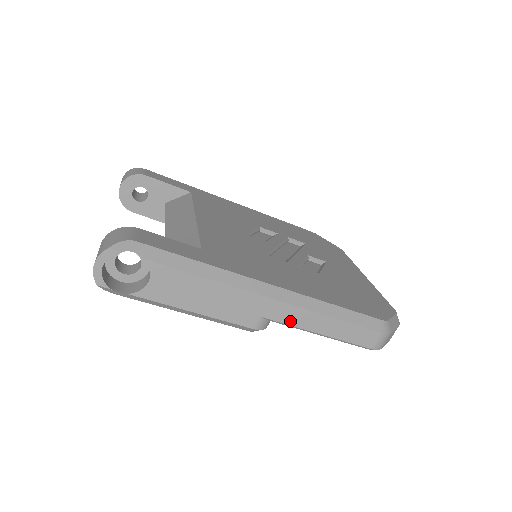
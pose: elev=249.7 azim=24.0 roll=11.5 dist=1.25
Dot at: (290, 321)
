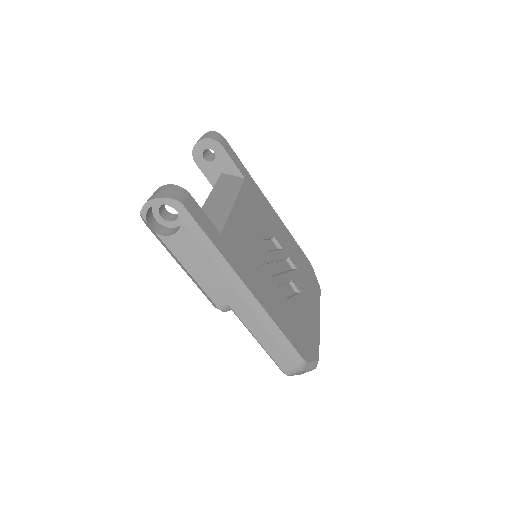
Dot at: (244, 319)
